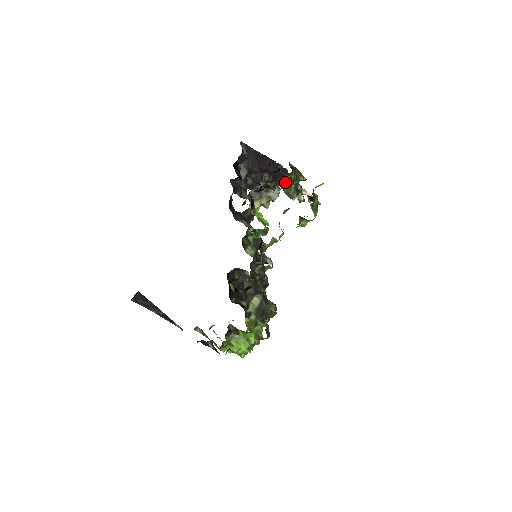
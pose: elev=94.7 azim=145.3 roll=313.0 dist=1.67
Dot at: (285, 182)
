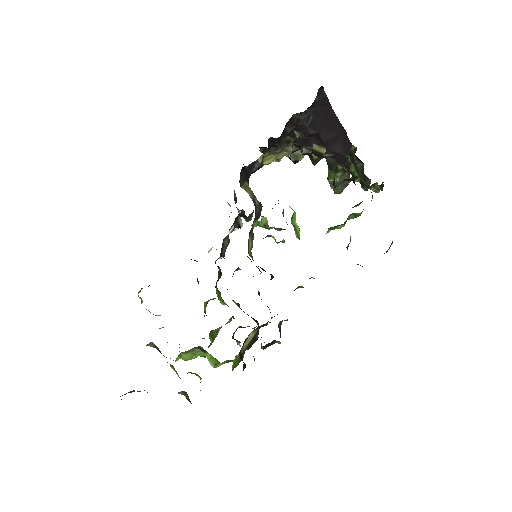
Dot at: (342, 171)
